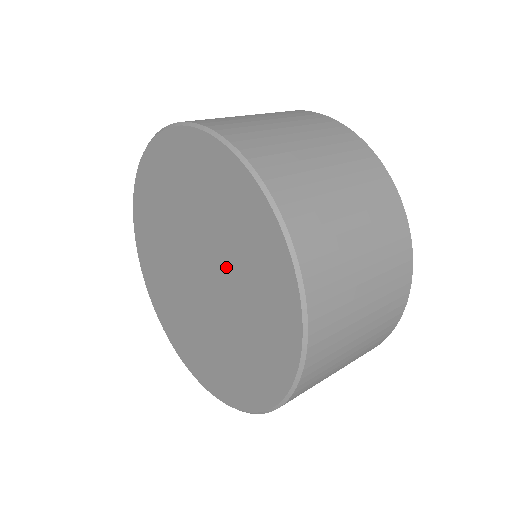
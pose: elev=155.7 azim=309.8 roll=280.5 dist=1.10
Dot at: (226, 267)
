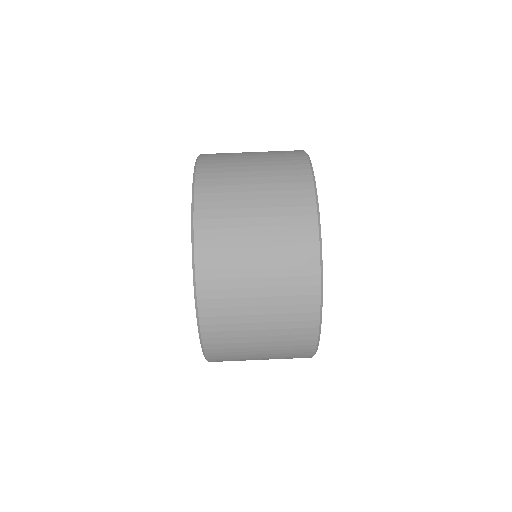
Dot at: occluded
